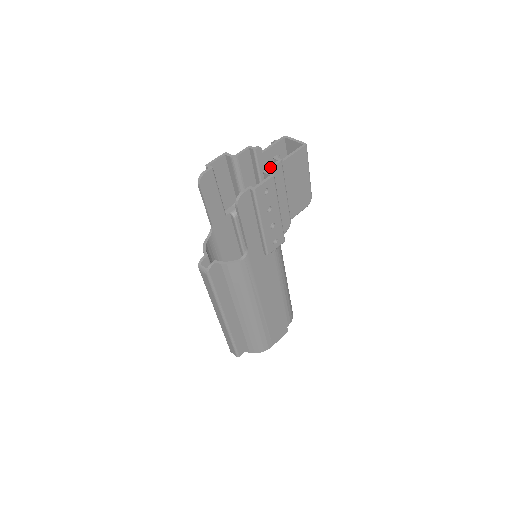
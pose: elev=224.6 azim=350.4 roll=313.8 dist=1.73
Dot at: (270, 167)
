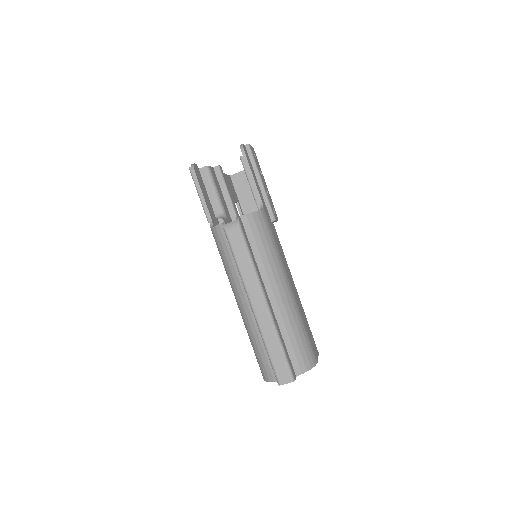
Dot at: occluded
